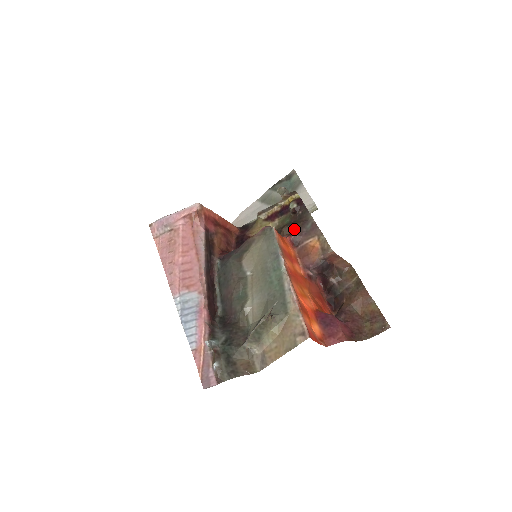
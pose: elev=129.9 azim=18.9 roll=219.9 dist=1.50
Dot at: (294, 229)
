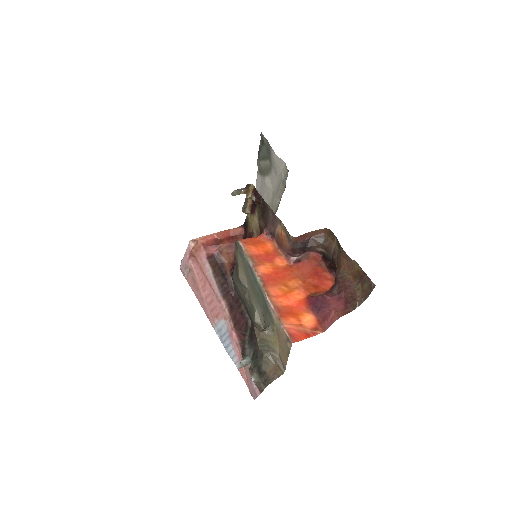
Dot at: (265, 221)
